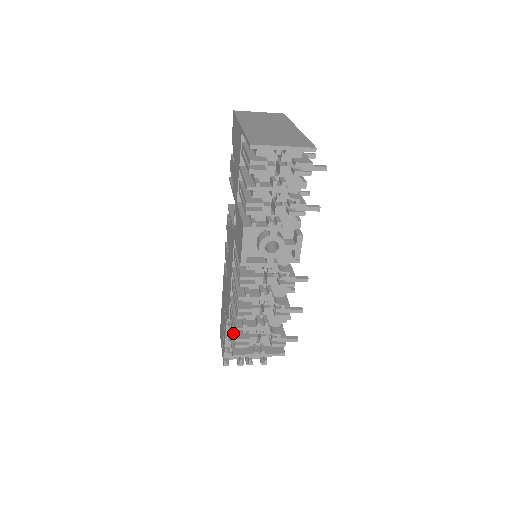
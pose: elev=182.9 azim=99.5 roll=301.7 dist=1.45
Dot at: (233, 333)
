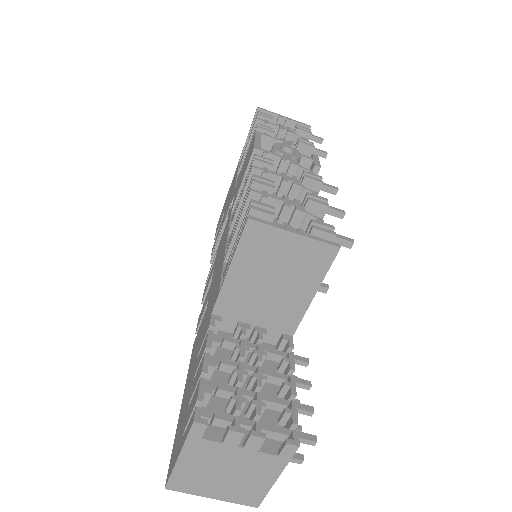
Dot at: (240, 231)
